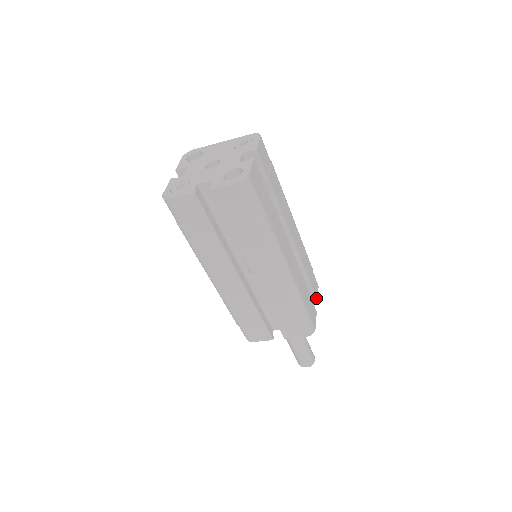
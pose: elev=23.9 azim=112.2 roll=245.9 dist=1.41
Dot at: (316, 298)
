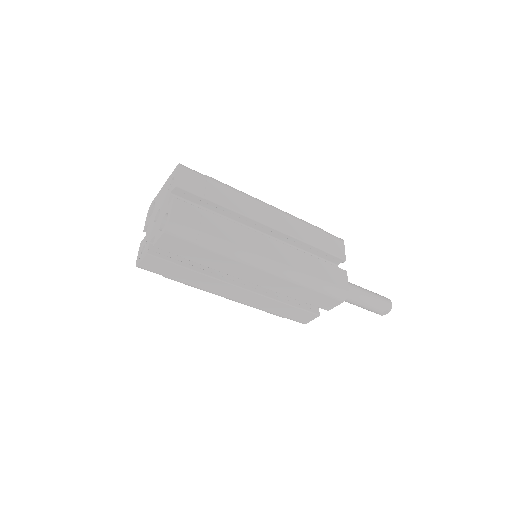
Dot at: (342, 257)
